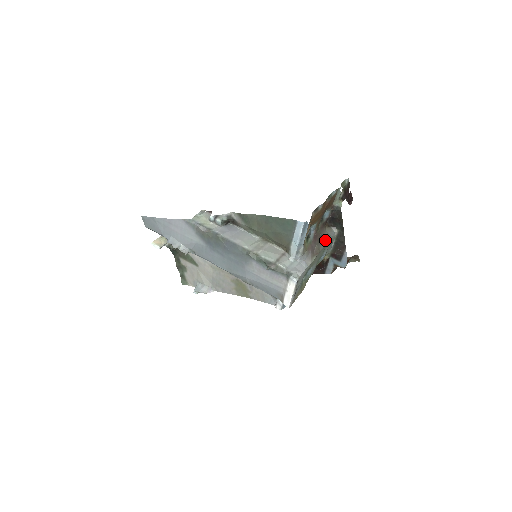
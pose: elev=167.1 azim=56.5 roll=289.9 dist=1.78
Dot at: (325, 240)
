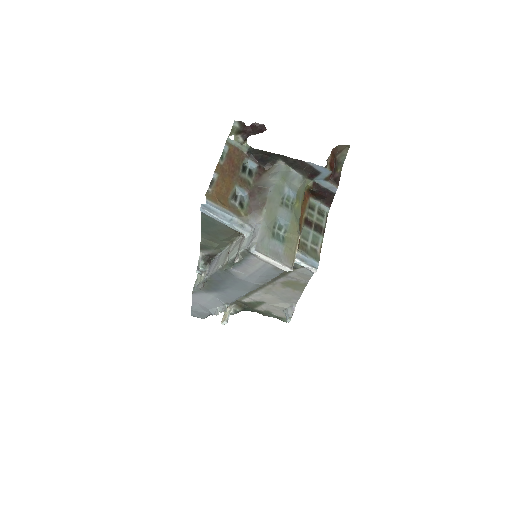
Dot at: (270, 183)
